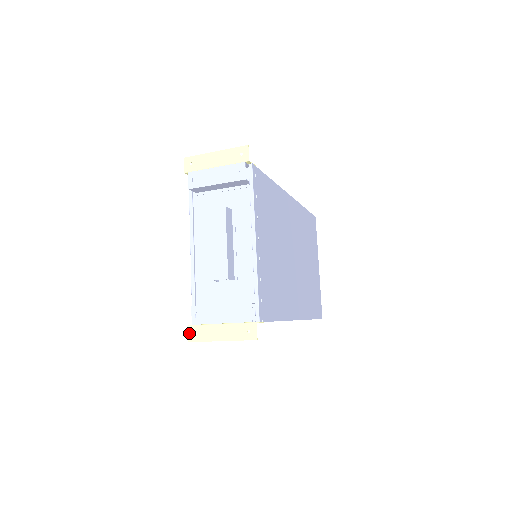
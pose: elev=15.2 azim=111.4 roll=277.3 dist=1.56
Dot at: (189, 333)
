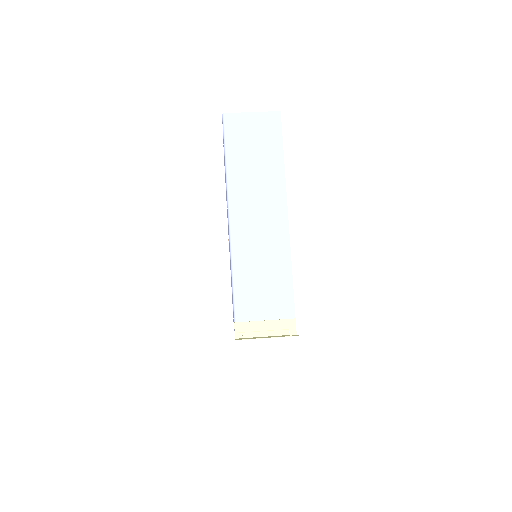
Dot at: occluded
